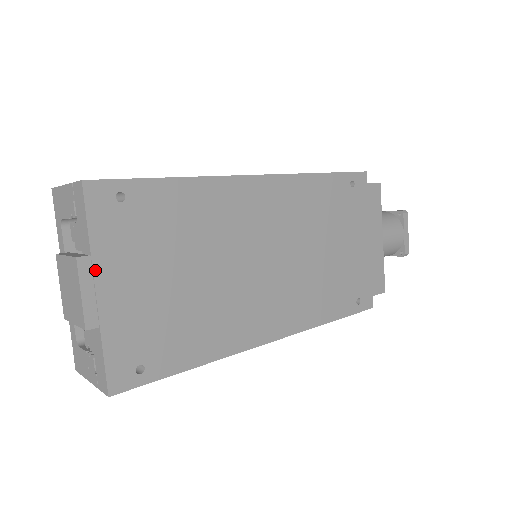
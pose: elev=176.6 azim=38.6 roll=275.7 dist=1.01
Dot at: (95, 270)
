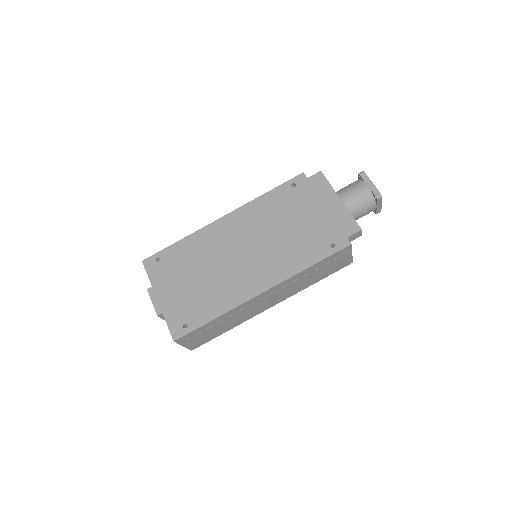
Dot at: (155, 291)
